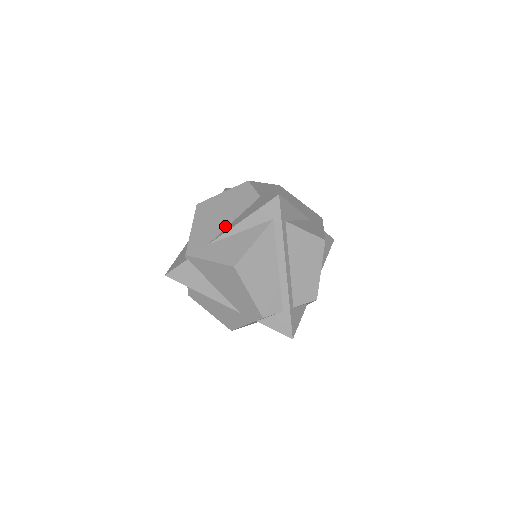
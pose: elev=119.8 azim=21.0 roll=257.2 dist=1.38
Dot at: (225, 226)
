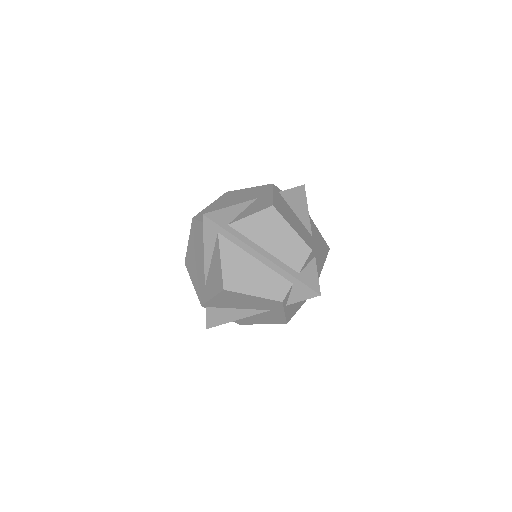
Dot at: (203, 264)
